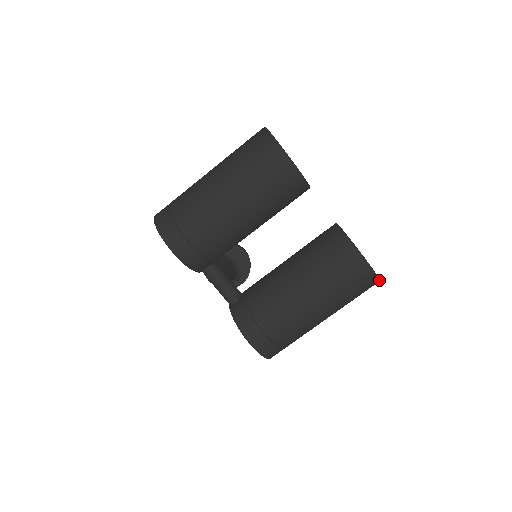
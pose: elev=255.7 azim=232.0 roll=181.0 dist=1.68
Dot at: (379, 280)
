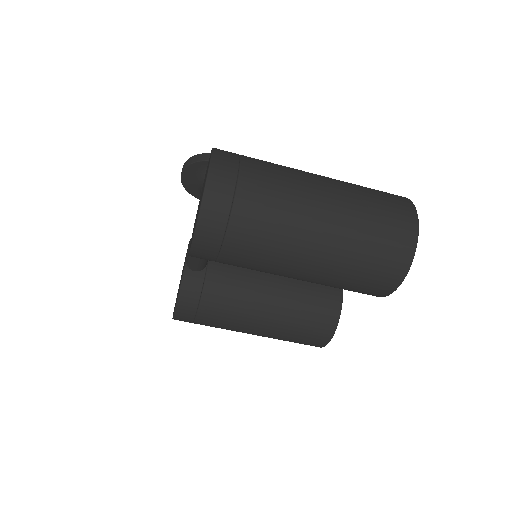
Dot at: occluded
